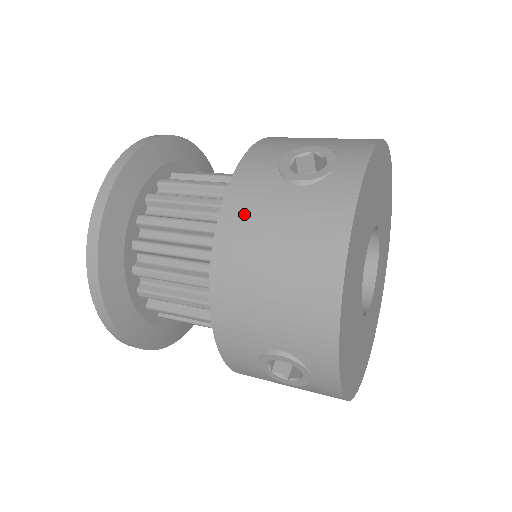
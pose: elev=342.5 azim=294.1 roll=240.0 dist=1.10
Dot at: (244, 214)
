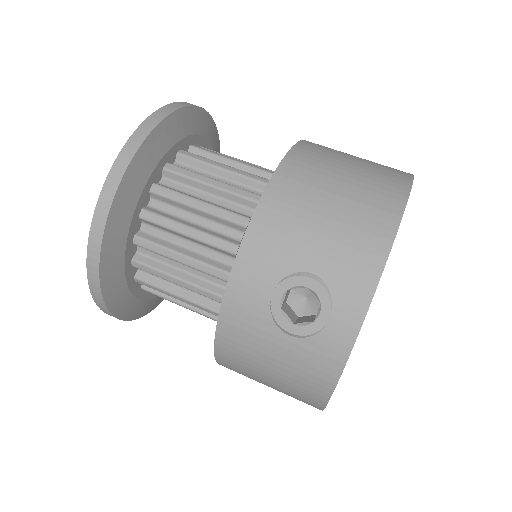
Dot at: (239, 343)
